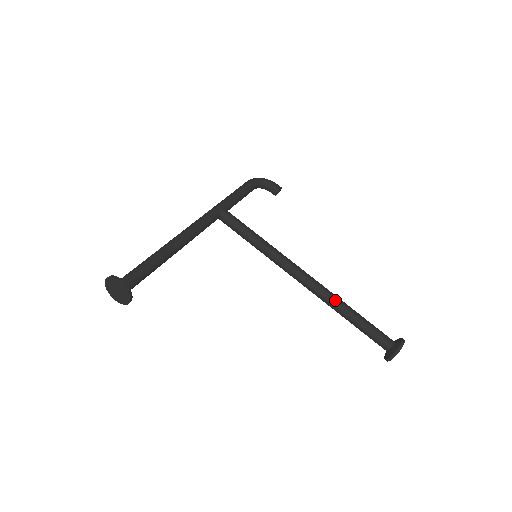
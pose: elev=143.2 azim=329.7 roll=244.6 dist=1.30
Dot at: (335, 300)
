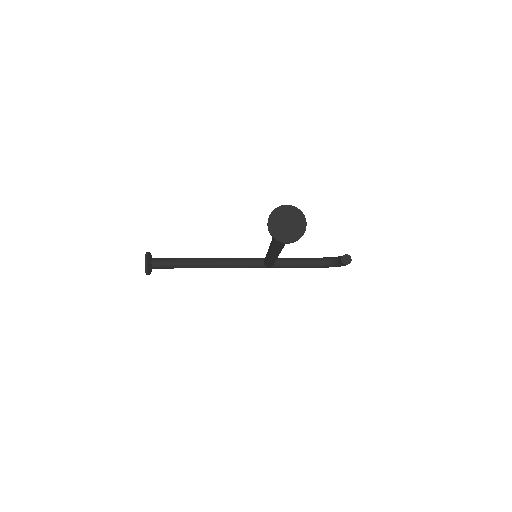
Dot at: occluded
